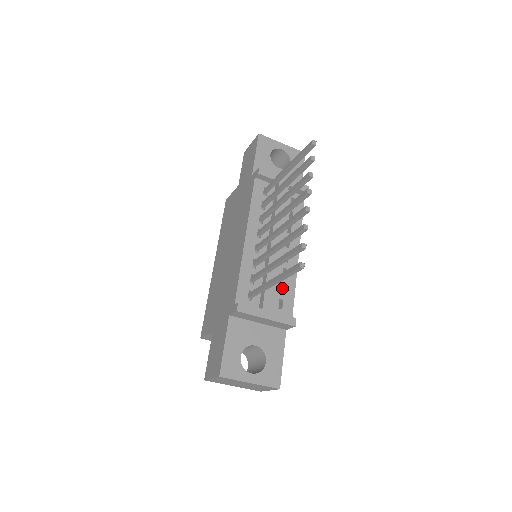
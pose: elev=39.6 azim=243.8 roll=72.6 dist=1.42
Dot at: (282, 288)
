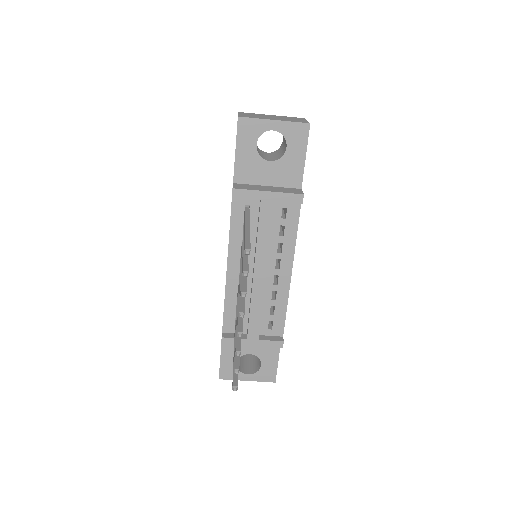
Dot at: (274, 307)
